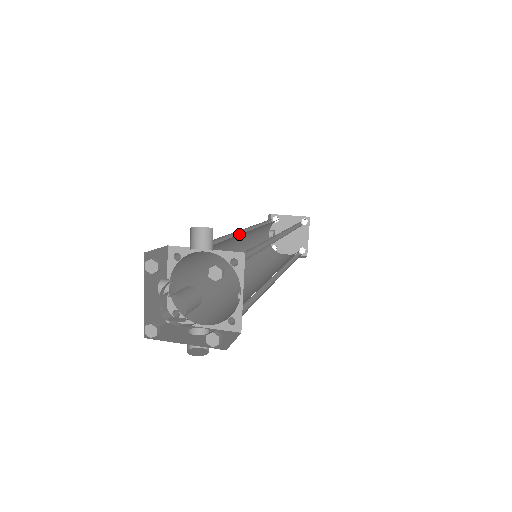
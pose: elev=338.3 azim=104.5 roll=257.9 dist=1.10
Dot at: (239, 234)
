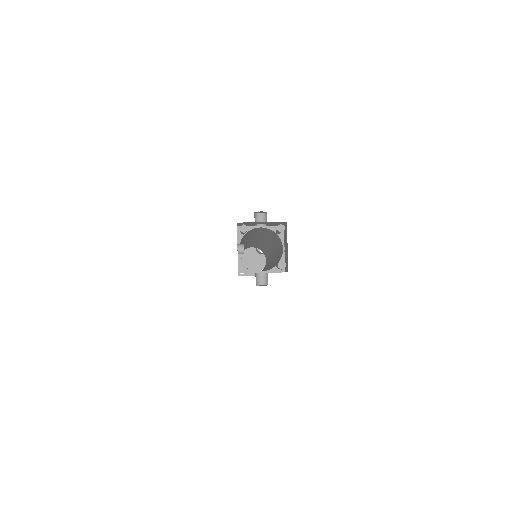
Dot at: occluded
